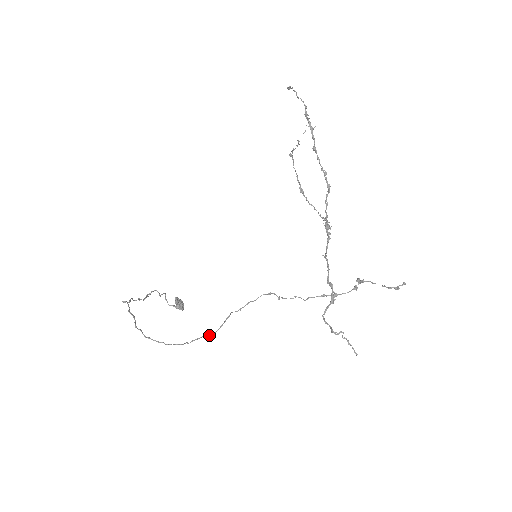
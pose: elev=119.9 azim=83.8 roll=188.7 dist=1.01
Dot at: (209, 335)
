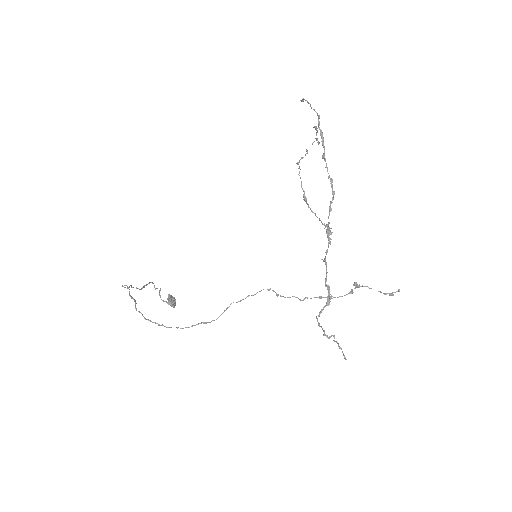
Dot at: (209, 322)
